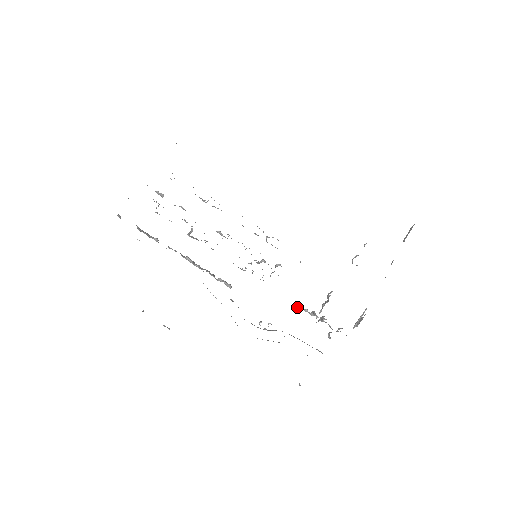
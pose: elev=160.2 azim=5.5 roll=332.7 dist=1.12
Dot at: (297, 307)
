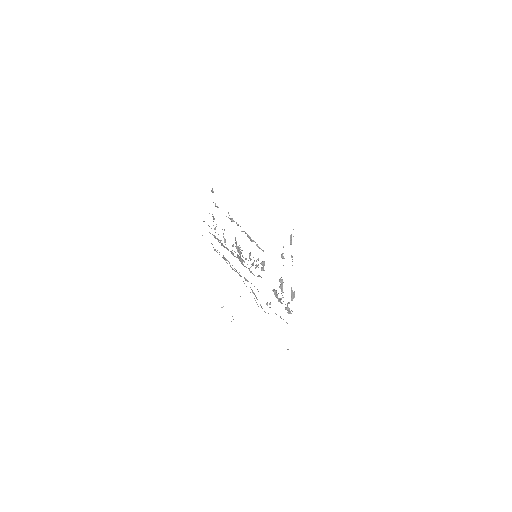
Dot at: (274, 290)
